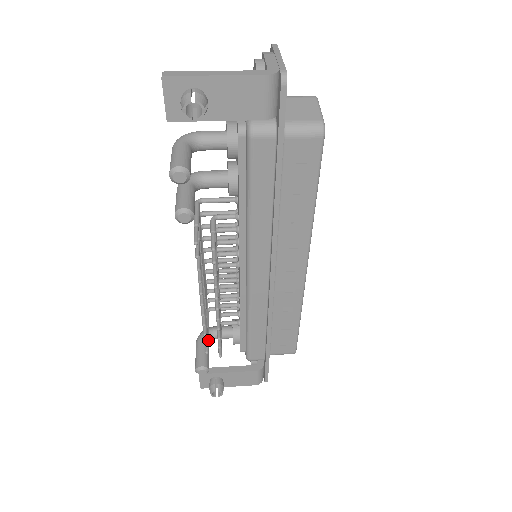
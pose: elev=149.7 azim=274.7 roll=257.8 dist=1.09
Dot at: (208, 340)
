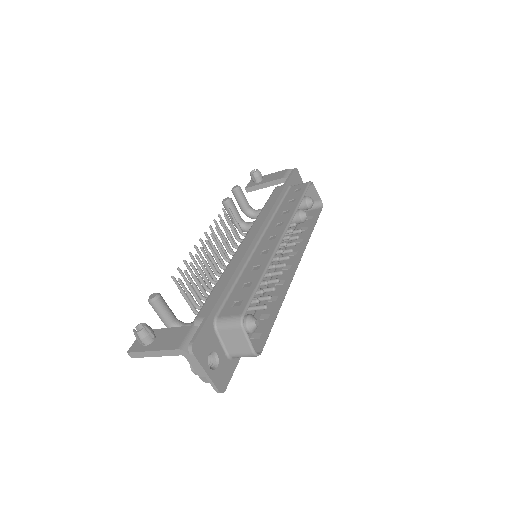
Dot at: (177, 319)
